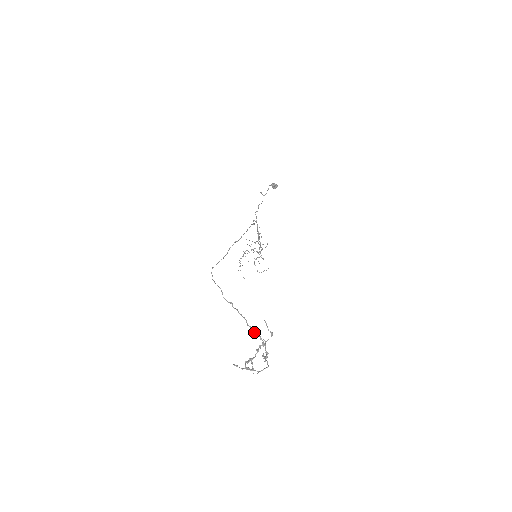
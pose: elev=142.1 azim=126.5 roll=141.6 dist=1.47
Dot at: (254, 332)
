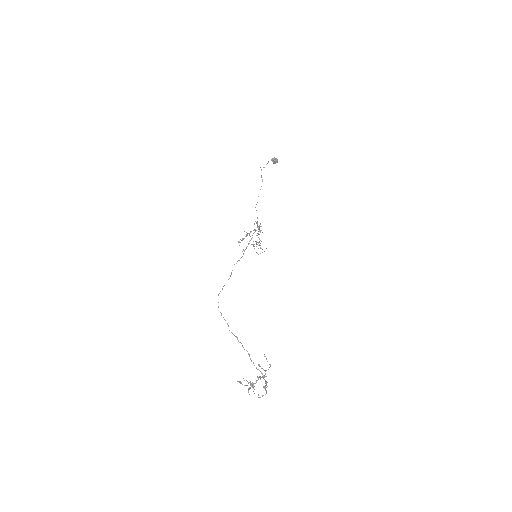
Dot at: (256, 368)
